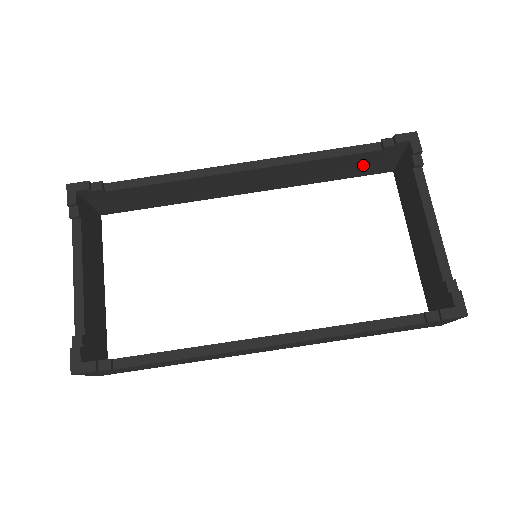
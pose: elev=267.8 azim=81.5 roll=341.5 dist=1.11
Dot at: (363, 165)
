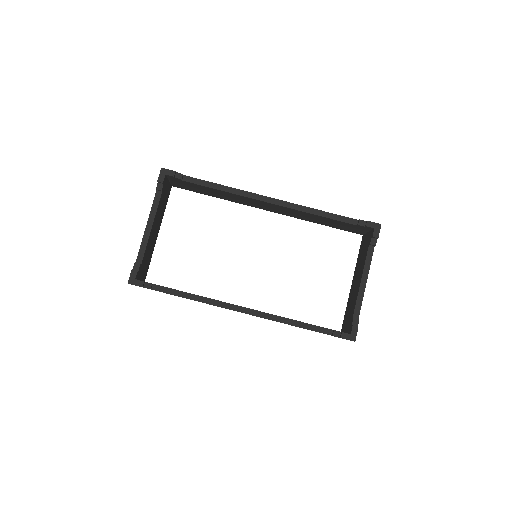
Dot at: (344, 226)
